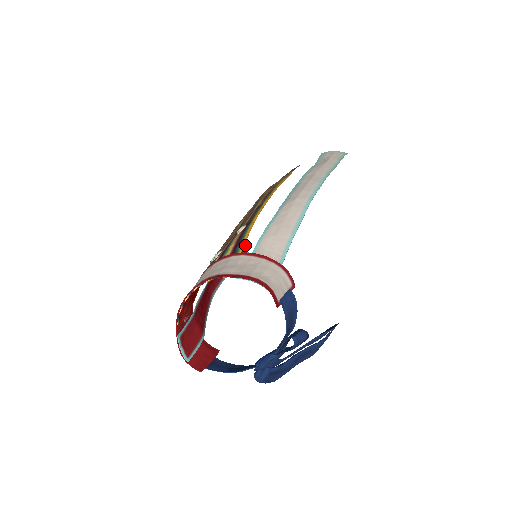
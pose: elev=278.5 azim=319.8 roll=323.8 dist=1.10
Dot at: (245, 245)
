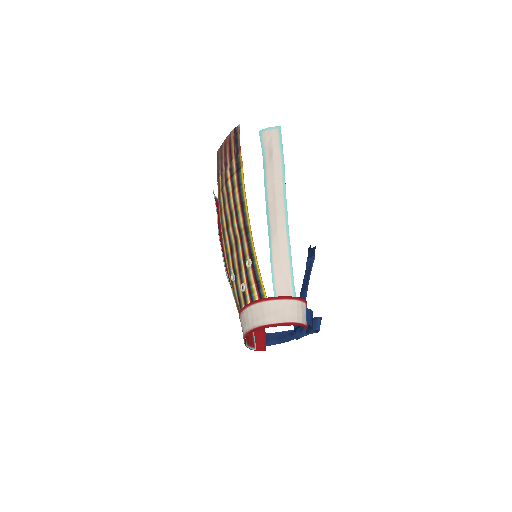
Dot at: (216, 199)
